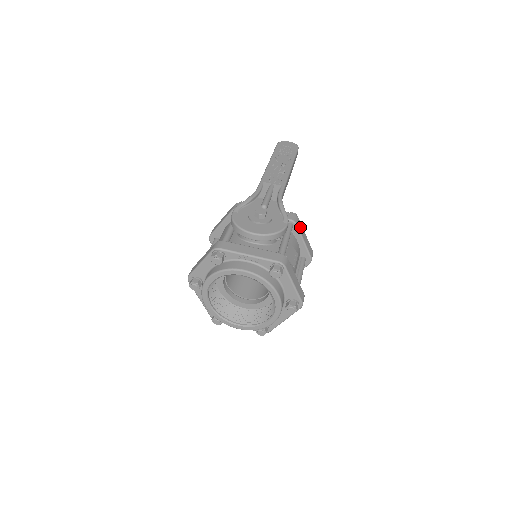
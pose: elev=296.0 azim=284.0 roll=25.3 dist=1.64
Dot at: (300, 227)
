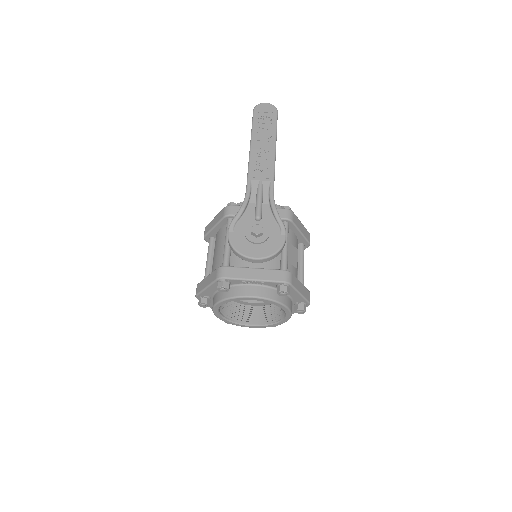
Dot at: (296, 221)
